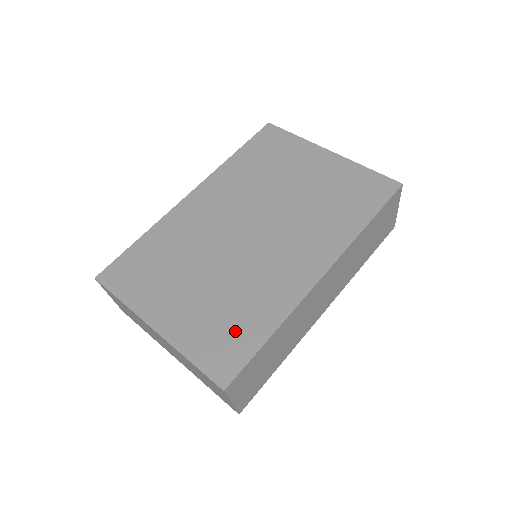
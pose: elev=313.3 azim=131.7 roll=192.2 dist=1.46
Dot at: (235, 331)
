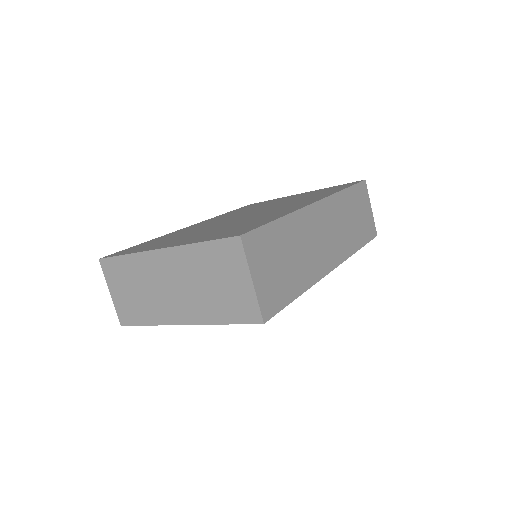
Dot at: (244, 226)
